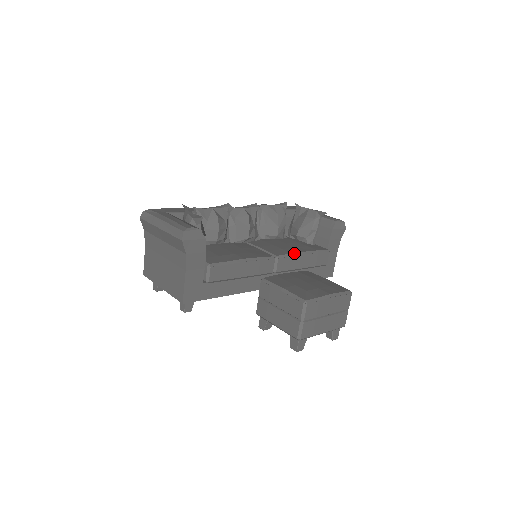
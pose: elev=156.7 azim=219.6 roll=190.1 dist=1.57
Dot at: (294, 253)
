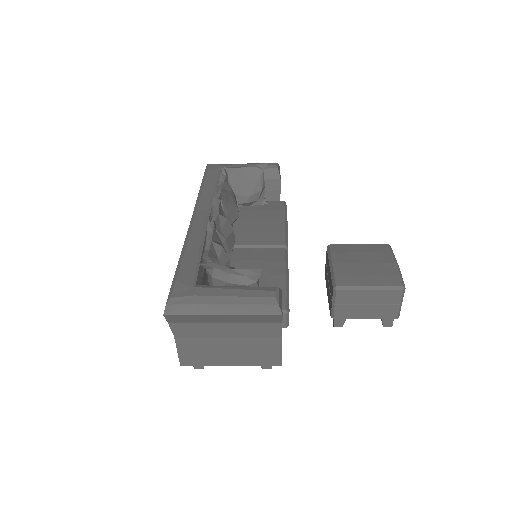
Dot at: (285, 230)
